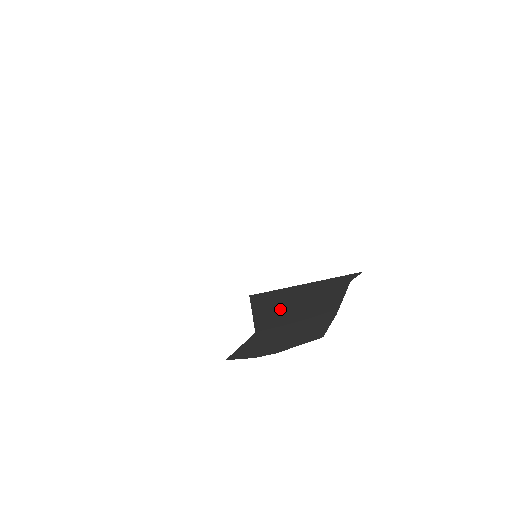
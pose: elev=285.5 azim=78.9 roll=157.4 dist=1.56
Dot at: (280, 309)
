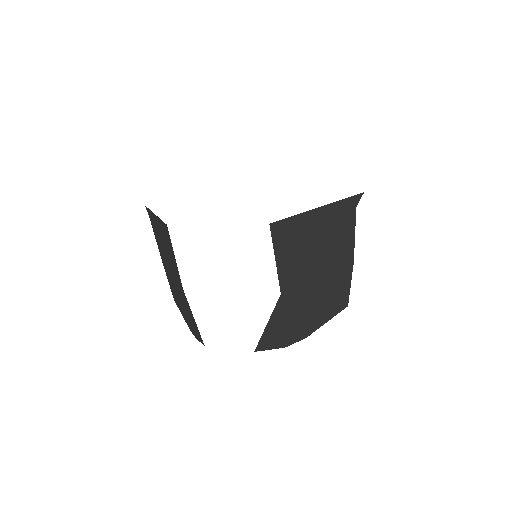
Dot at: (300, 250)
